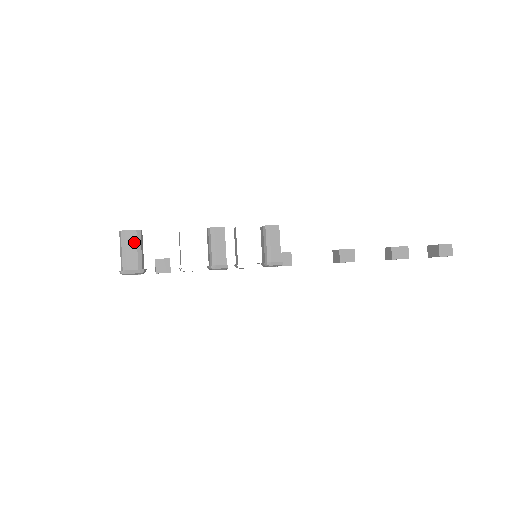
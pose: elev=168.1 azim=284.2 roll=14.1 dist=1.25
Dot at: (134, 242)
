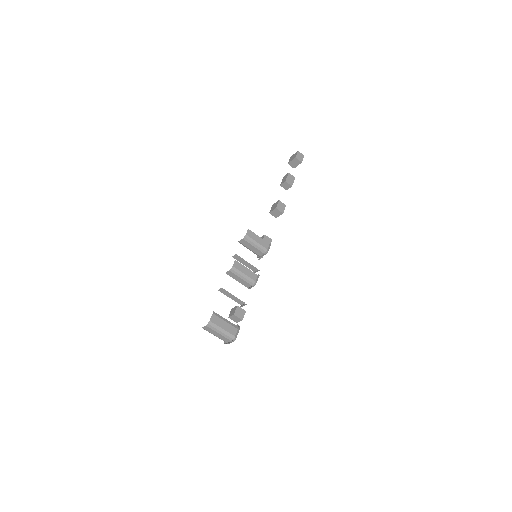
Dot at: (219, 320)
